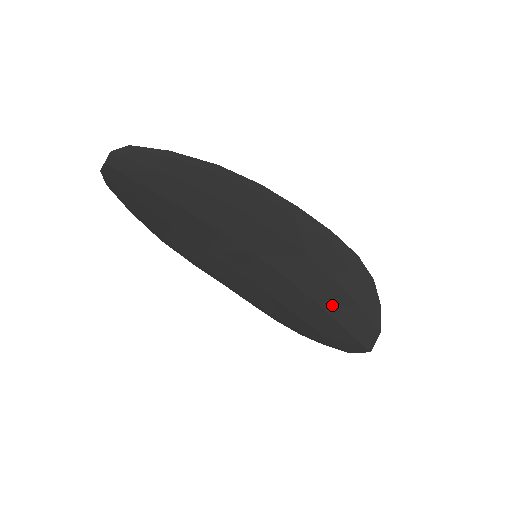
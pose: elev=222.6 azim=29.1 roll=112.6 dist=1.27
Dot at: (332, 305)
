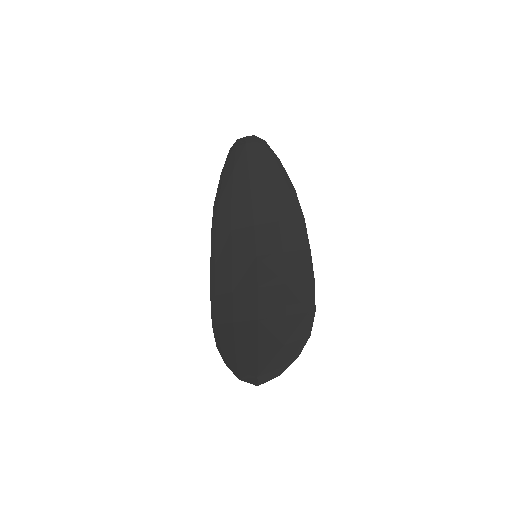
Dot at: (267, 328)
